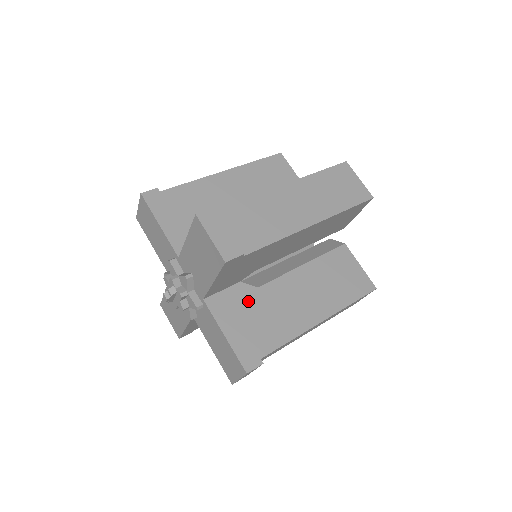
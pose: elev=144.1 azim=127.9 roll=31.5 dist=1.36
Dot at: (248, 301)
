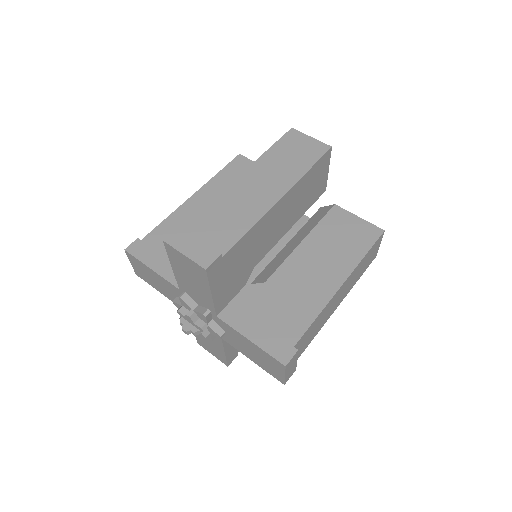
Dot at: occluded
